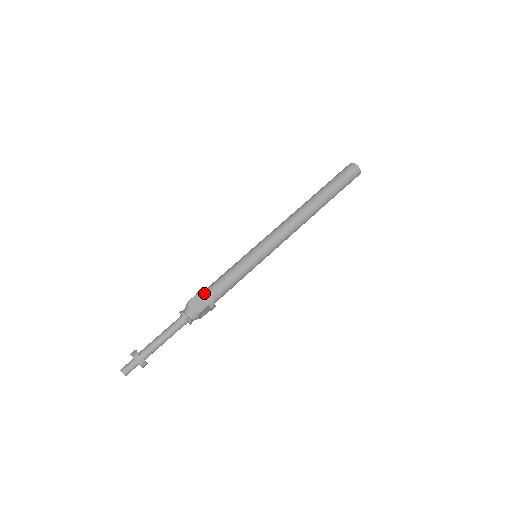
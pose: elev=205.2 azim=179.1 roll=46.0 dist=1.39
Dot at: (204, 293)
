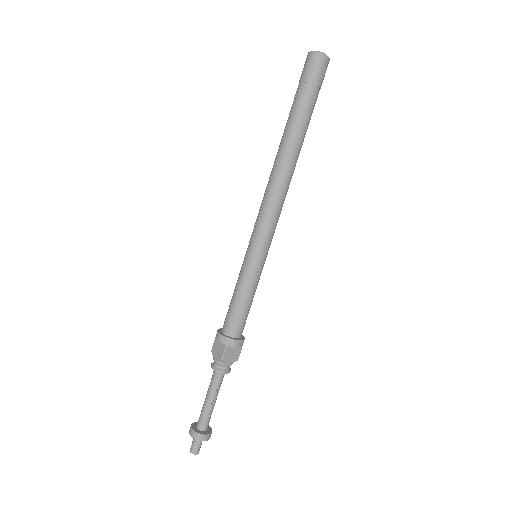
Dot at: (236, 342)
